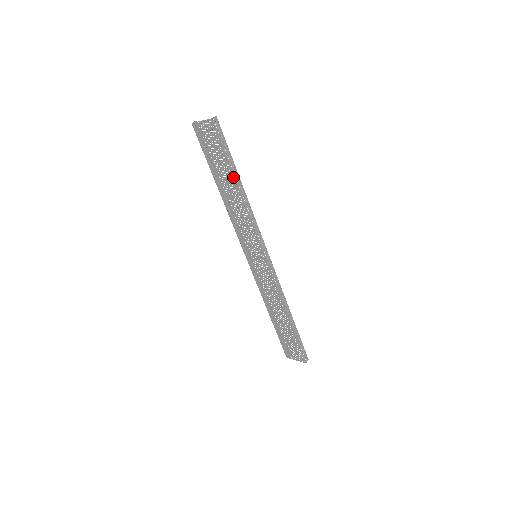
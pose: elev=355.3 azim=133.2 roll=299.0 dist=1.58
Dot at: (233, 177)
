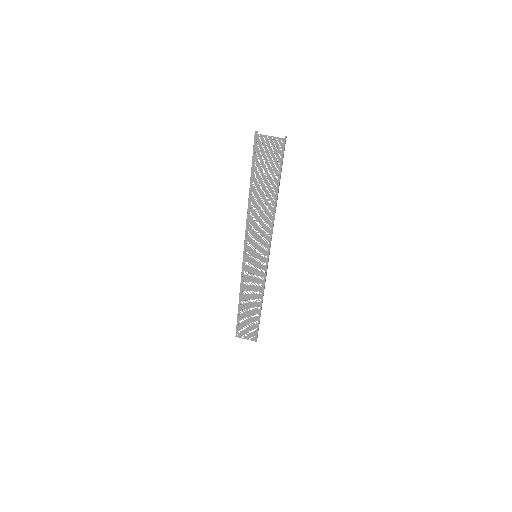
Dot at: (276, 191)
